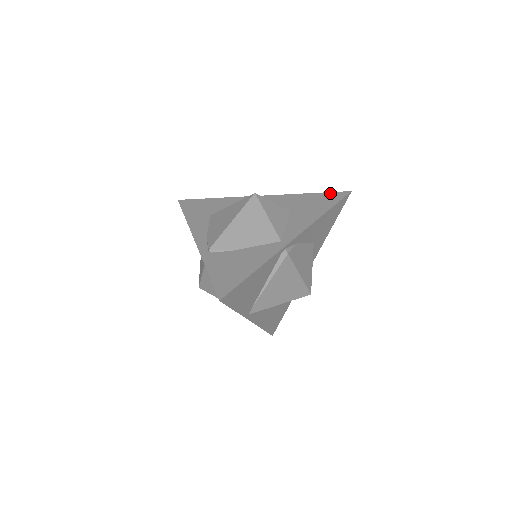
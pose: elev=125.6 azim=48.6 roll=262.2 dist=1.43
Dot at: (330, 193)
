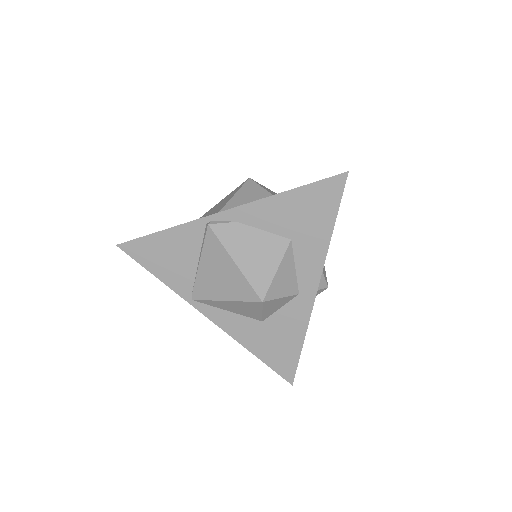
Dot at: occluded
